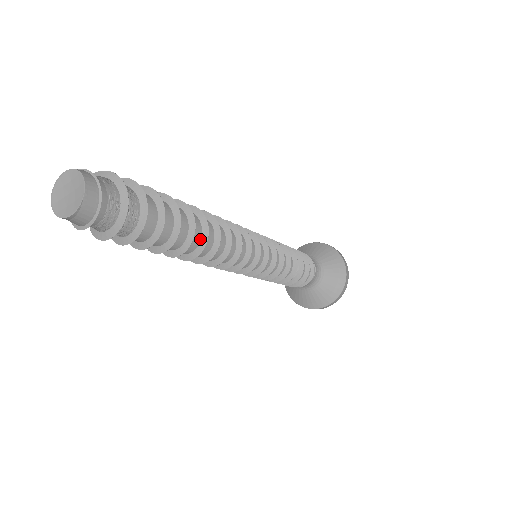
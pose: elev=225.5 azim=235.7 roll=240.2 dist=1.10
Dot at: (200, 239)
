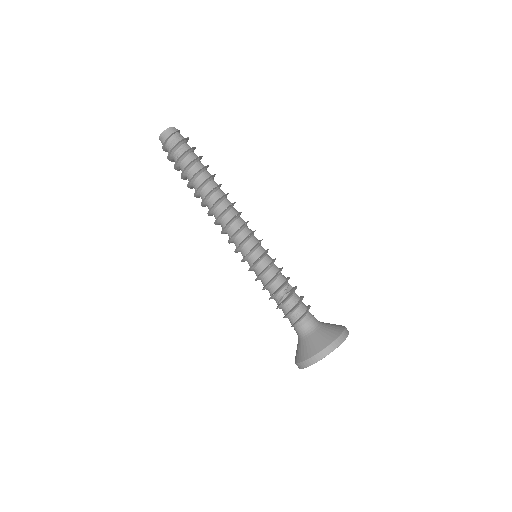
Dot at: (215, 186)
